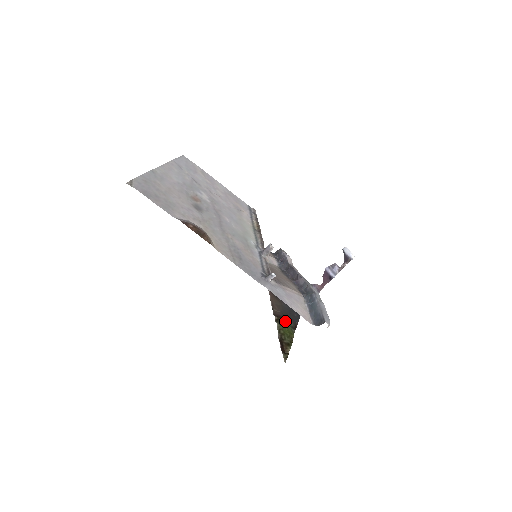
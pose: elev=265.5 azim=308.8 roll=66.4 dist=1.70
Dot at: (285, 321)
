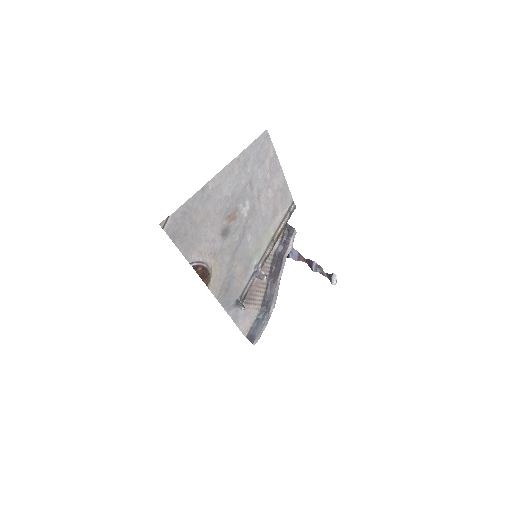
Dot at: occluded
